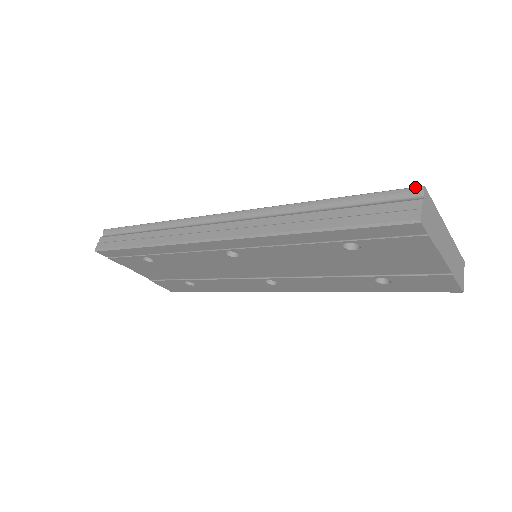
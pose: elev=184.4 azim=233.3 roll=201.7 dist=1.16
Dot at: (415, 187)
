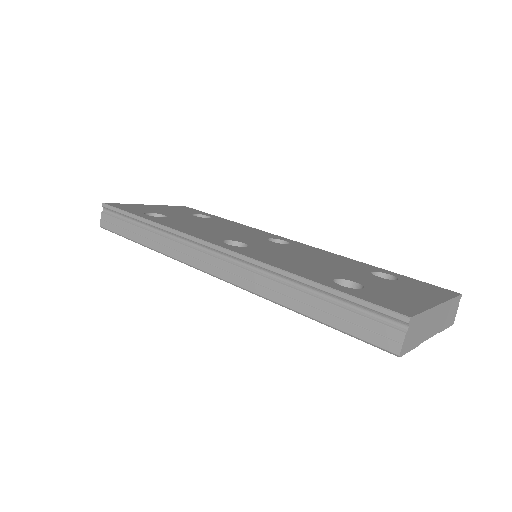
Dot at: (401, 316)
